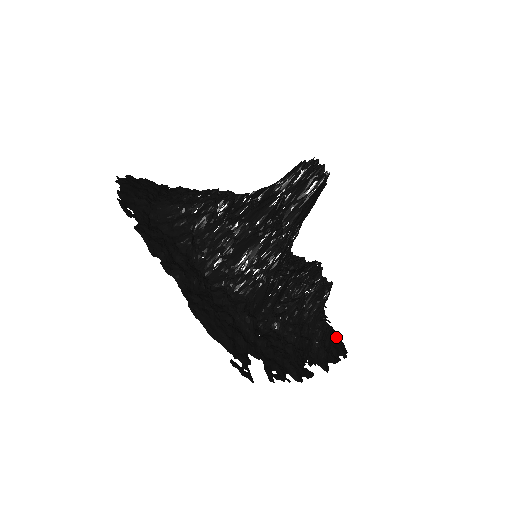
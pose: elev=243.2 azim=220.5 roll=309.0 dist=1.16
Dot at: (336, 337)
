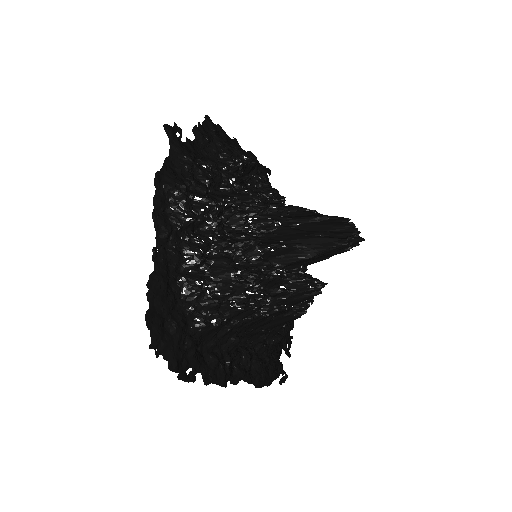
Dot at: occluded
